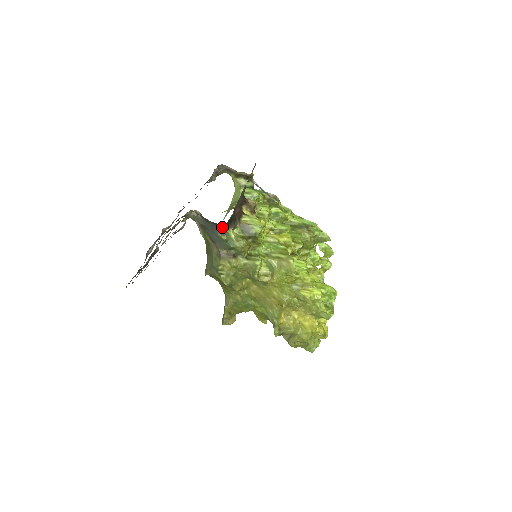
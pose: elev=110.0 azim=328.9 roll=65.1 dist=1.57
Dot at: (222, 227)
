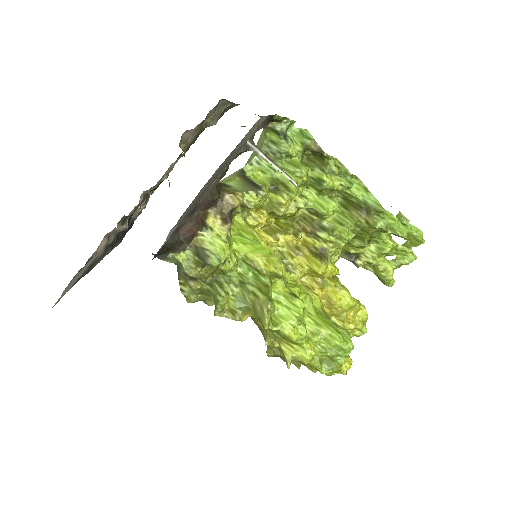
Dot at: occluded
